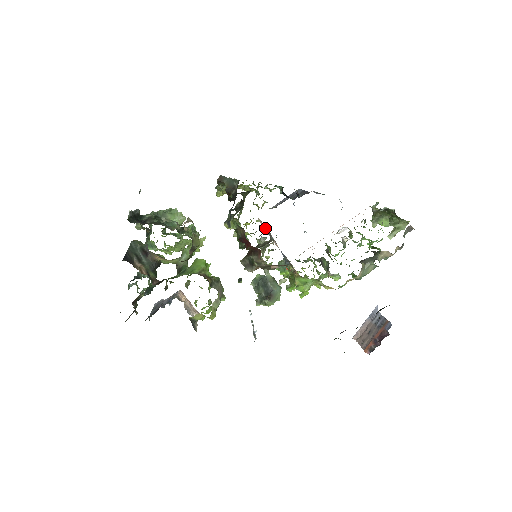
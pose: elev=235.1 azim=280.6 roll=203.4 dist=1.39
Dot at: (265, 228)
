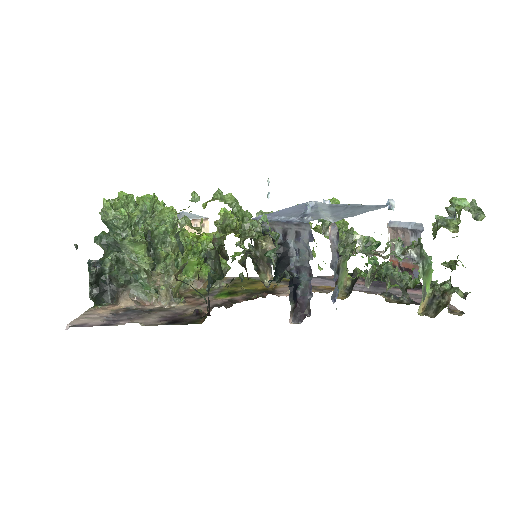
Dot at: occluded
